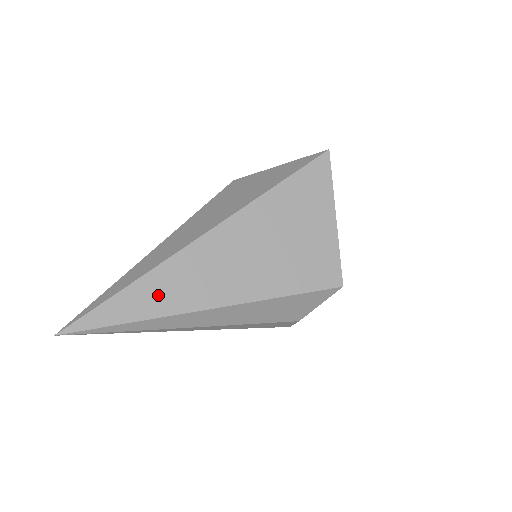
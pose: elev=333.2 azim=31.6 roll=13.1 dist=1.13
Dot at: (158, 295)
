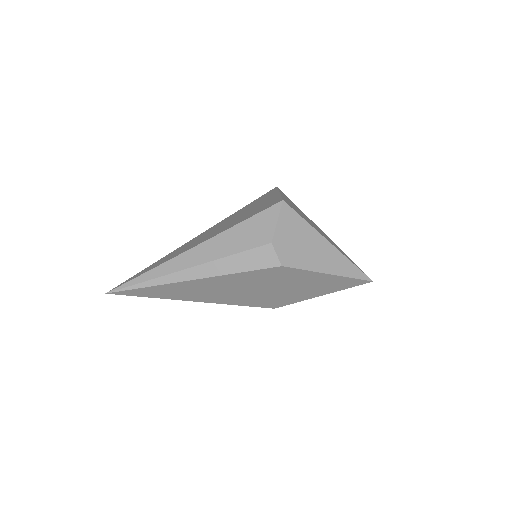
Dot at: (166, 259)
